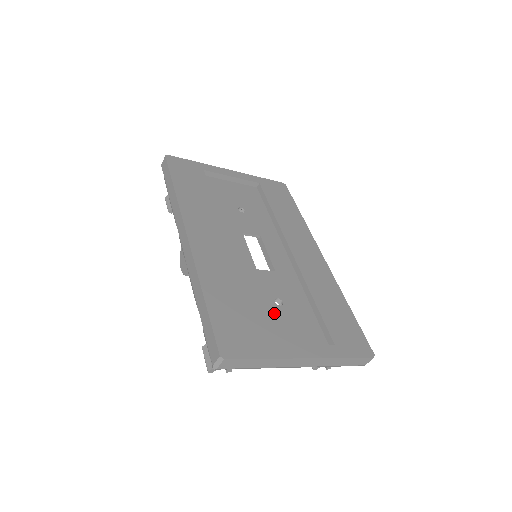
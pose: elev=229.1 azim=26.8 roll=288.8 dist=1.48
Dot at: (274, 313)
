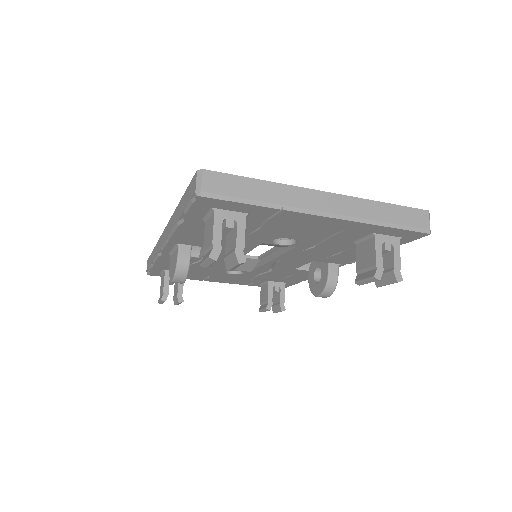
Dot at: occluded
